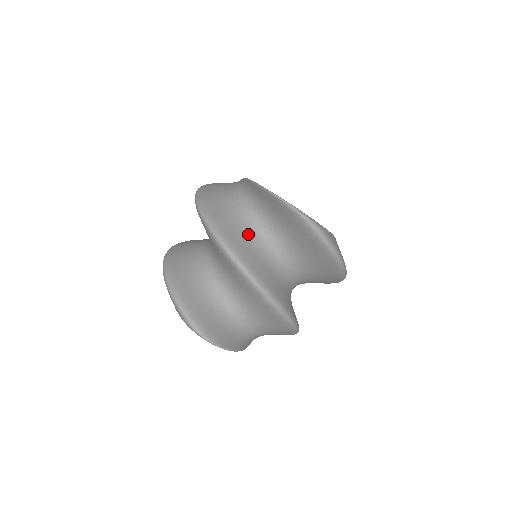
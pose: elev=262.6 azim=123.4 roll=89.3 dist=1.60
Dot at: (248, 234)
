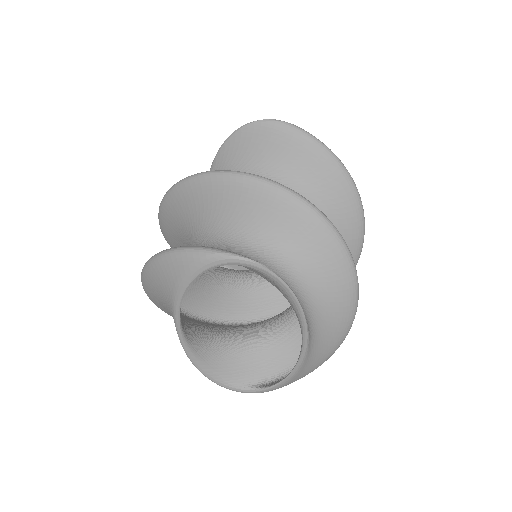
Dot at: occluded
